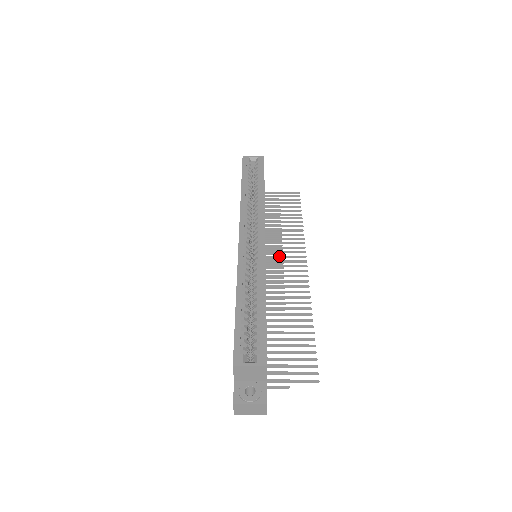
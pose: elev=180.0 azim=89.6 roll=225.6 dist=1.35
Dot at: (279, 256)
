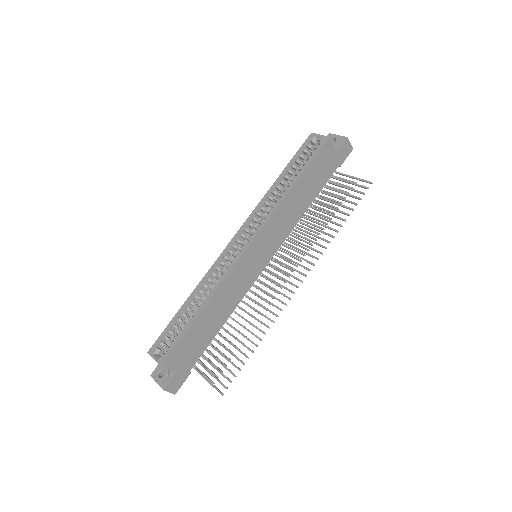
Dot at: (289, 259)
